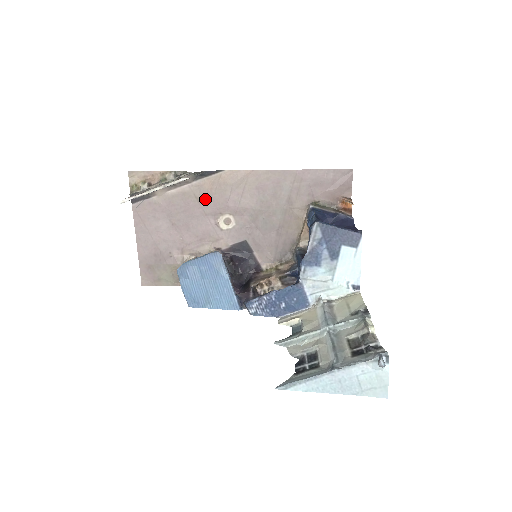
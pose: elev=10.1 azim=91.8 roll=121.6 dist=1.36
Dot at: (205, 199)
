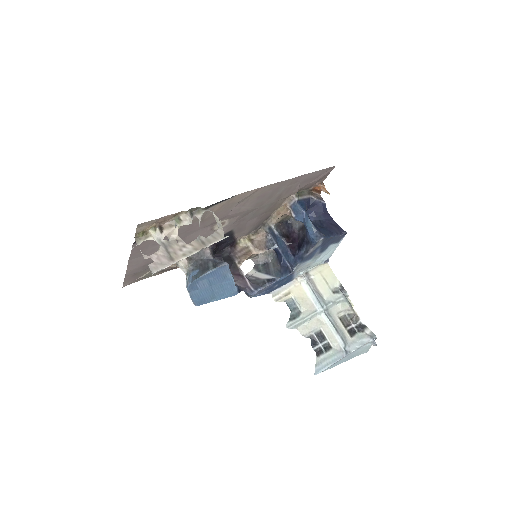
Dot at: (210, 218)
